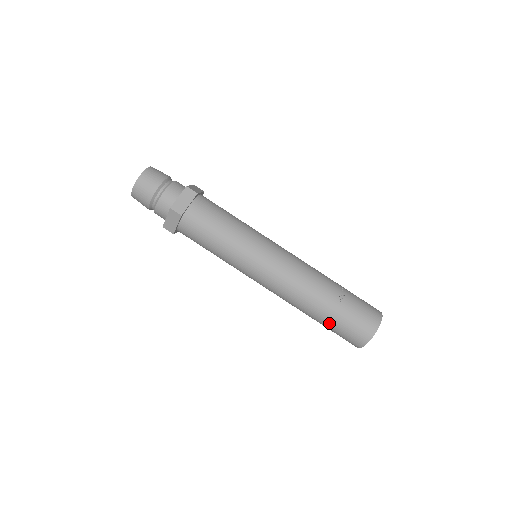
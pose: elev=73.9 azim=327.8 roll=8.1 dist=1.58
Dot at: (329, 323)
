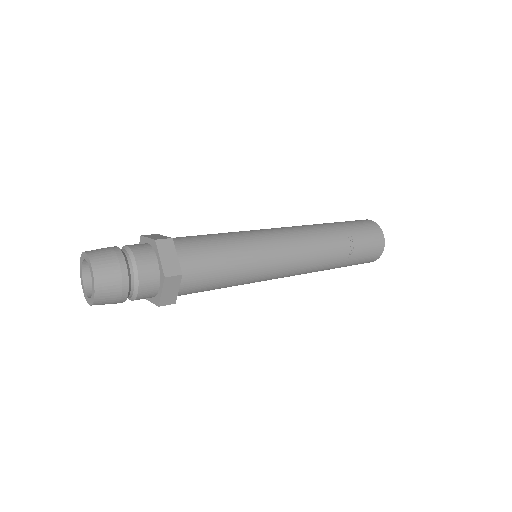
Dot at: occluded
